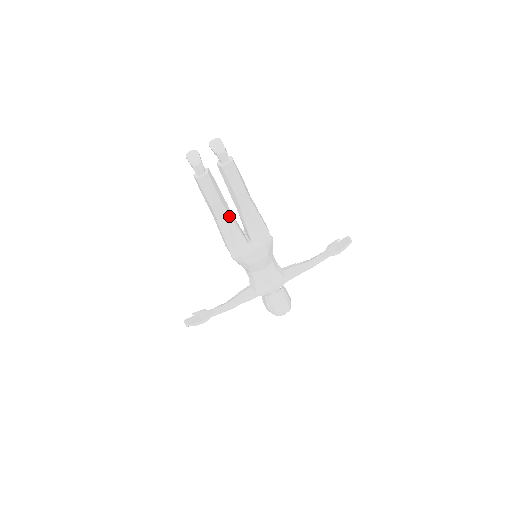
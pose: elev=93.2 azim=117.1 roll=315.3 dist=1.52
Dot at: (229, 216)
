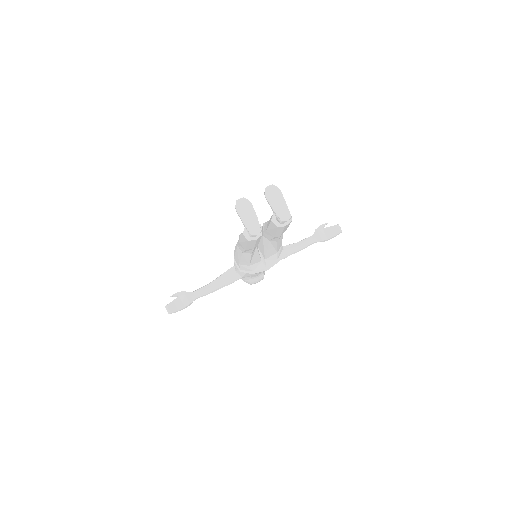
Dot at: (256, 248)
